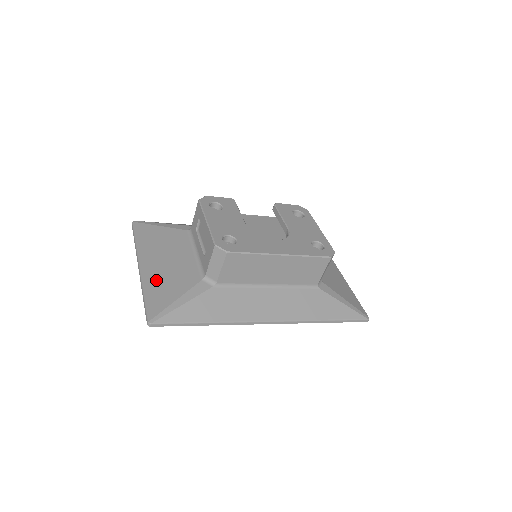
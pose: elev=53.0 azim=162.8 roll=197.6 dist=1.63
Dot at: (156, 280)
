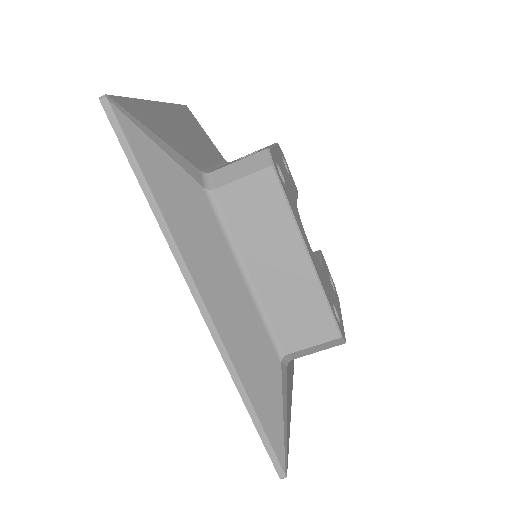
Dot at: (158, 116)
